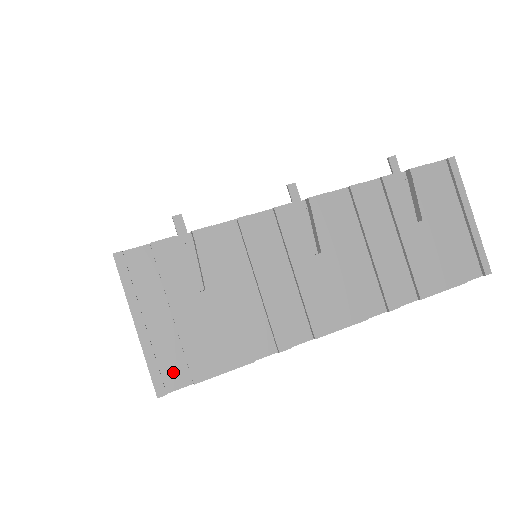
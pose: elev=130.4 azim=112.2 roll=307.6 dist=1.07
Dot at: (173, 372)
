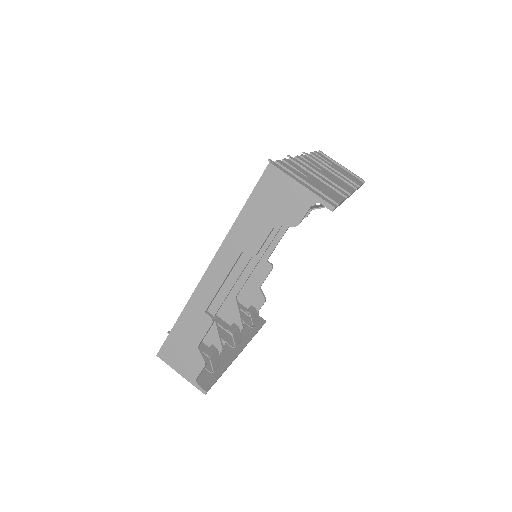
Dot at: occluded
